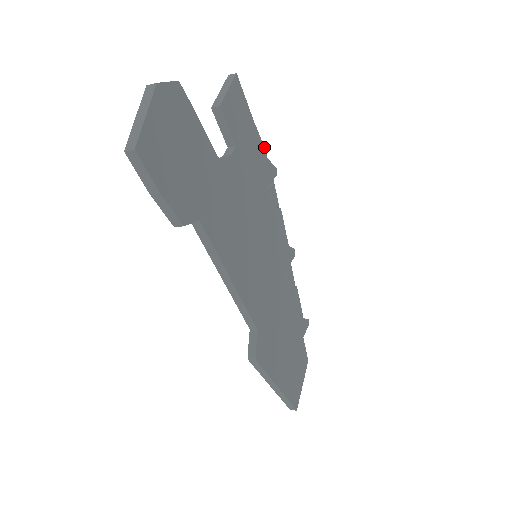
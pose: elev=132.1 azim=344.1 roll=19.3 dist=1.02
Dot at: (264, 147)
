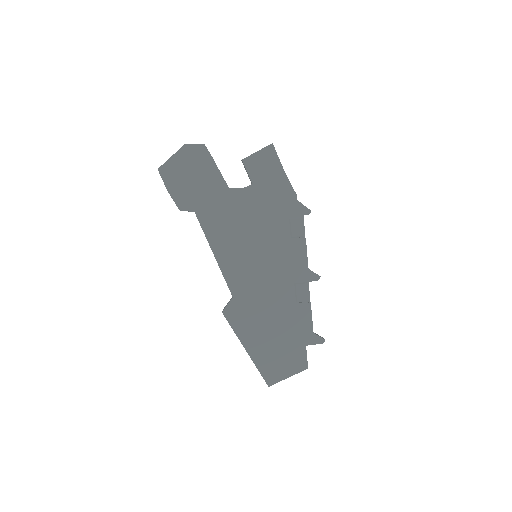
Dot at: (295, 192)
